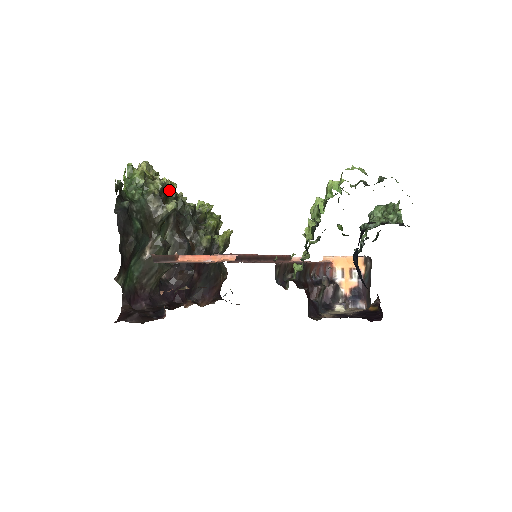
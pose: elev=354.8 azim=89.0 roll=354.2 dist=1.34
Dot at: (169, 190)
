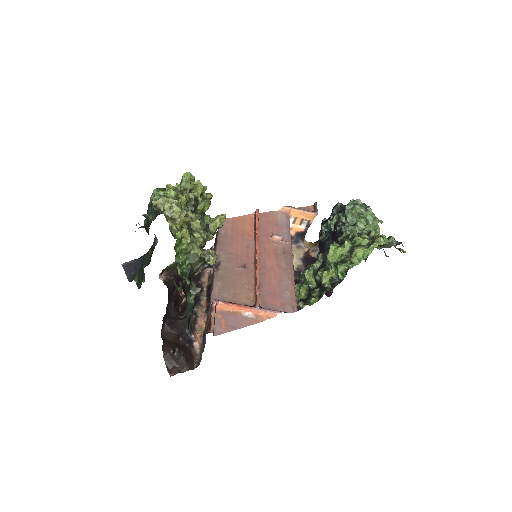
Dot at: occluded
